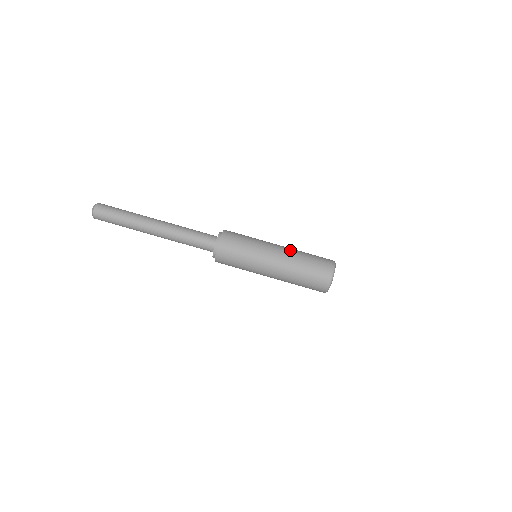
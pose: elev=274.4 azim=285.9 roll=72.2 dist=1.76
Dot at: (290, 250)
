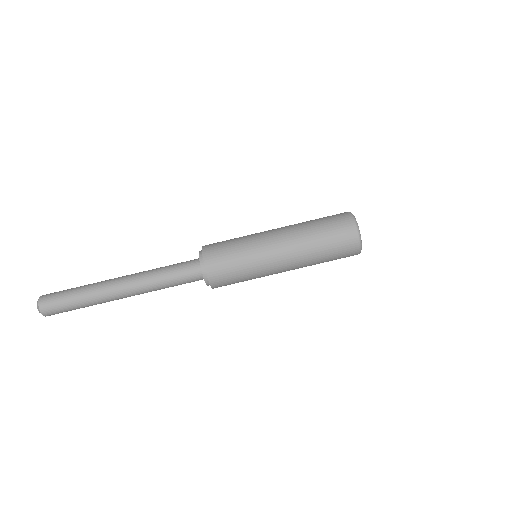
Dot at: (291, 226)
